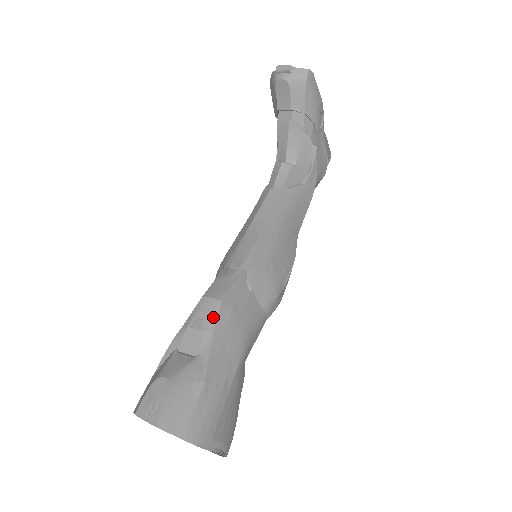
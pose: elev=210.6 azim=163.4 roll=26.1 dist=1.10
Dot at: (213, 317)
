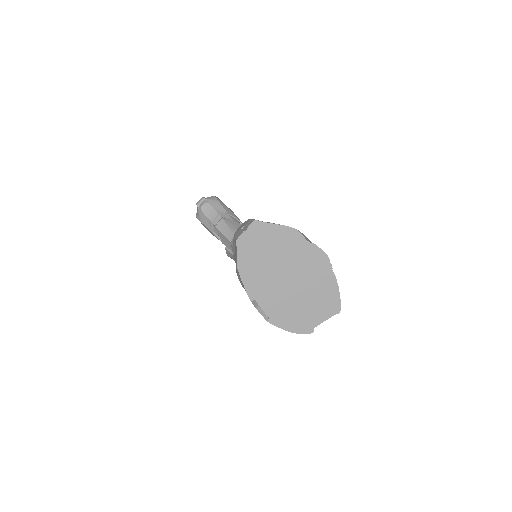
Dot at: occluded
